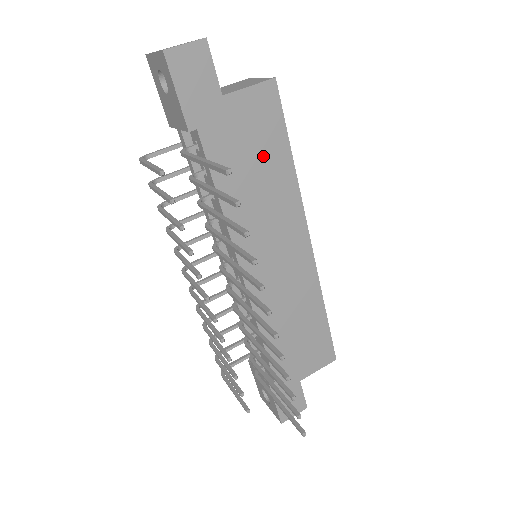
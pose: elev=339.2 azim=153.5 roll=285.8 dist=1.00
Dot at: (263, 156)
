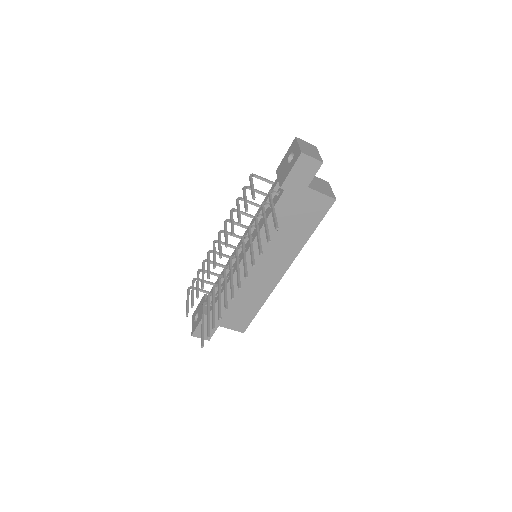
Dot at: (300, 223)
